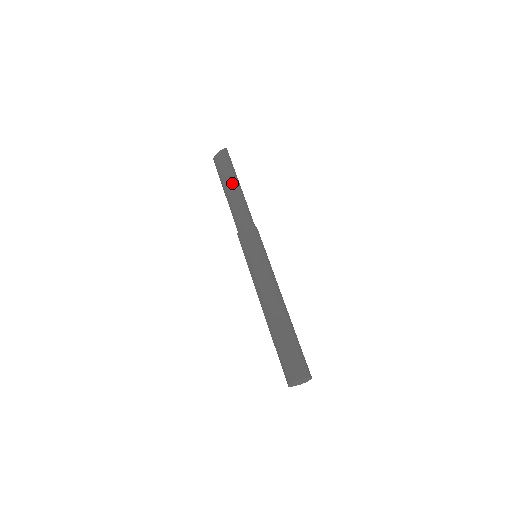
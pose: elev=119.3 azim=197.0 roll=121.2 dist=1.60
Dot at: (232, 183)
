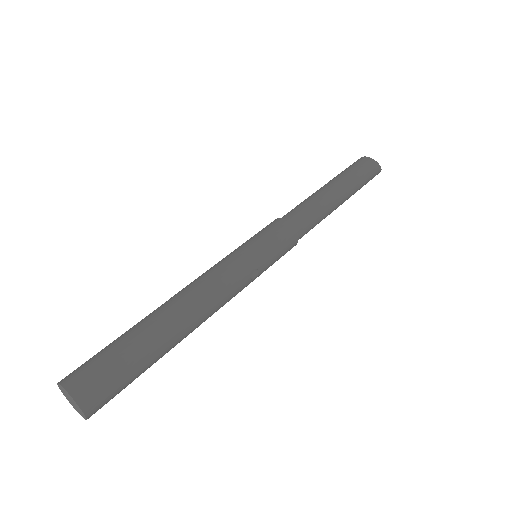
Dot at: (345, 191)
